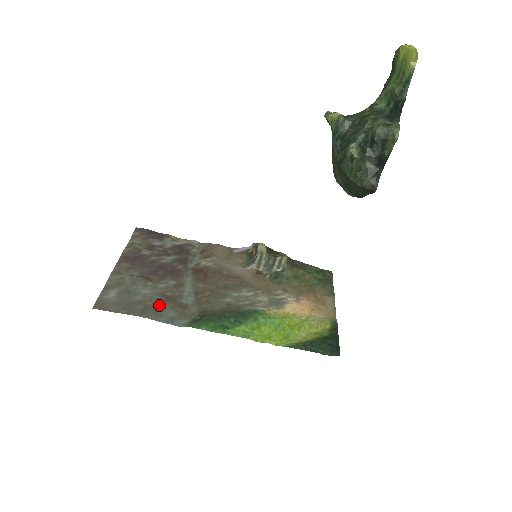
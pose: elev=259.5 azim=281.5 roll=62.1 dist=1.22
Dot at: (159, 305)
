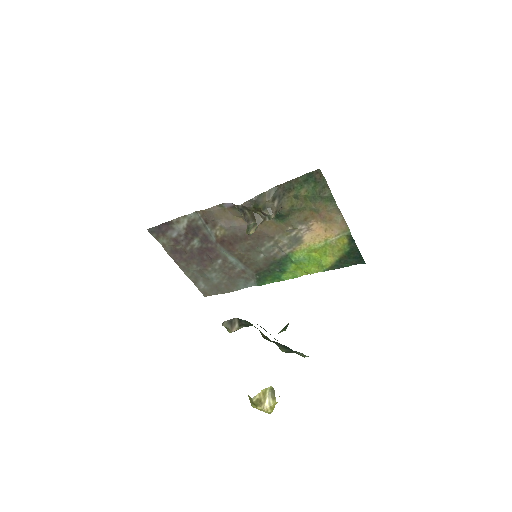
Dot at: (230, 281)
